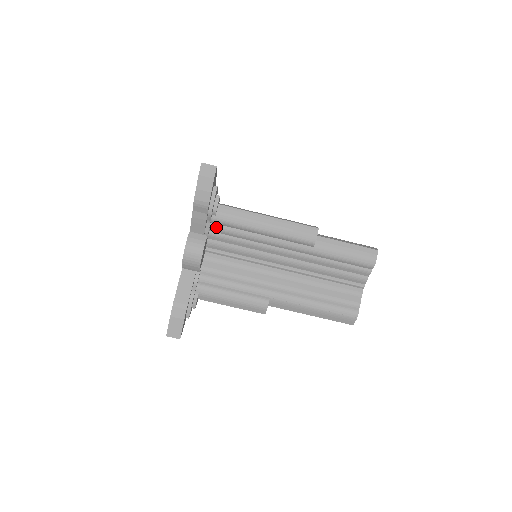
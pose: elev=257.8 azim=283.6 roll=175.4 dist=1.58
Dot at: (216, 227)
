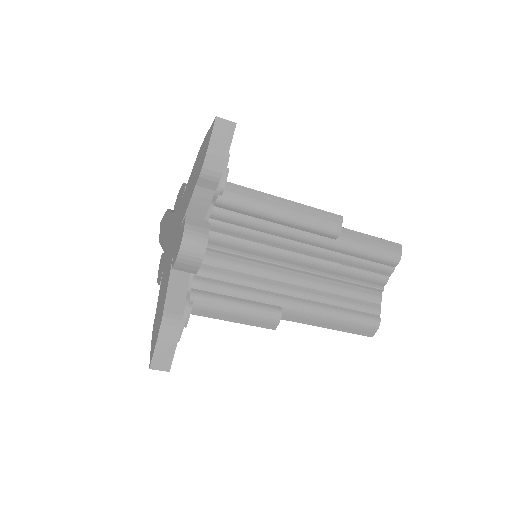
Dot at: (219, 212)
